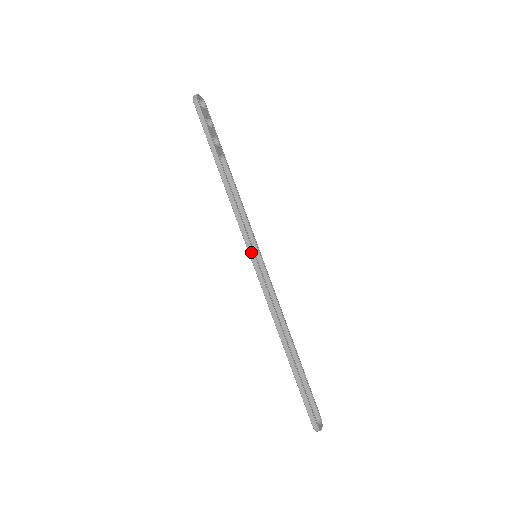
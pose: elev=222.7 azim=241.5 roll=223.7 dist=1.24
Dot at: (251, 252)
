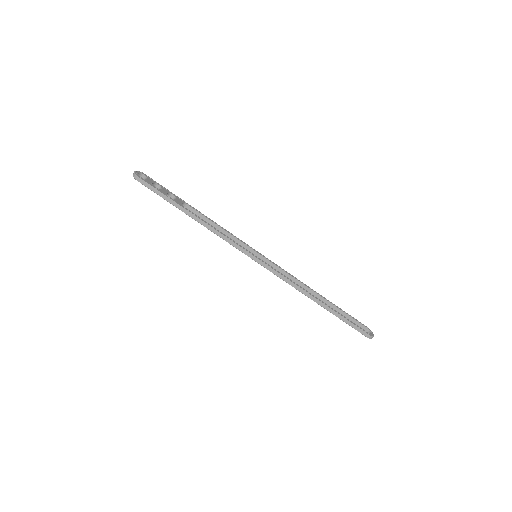
Dot at: (252, 257)
